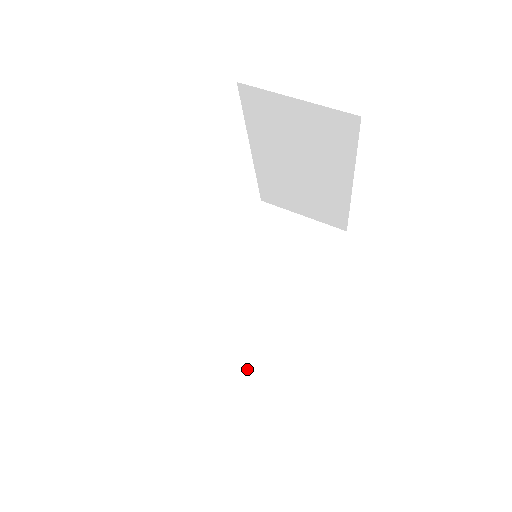
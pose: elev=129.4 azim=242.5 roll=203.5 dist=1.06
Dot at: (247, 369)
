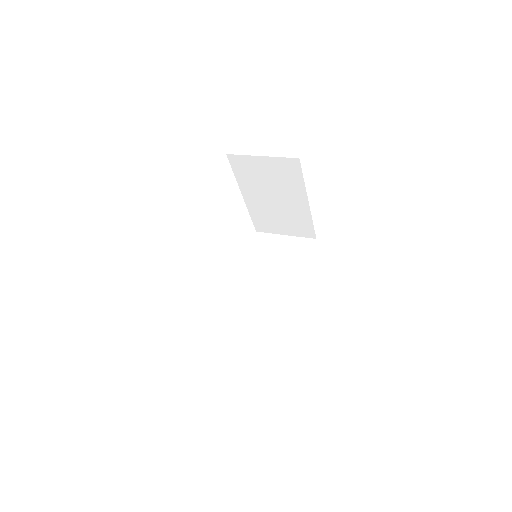
Dot at: (264, 336)
